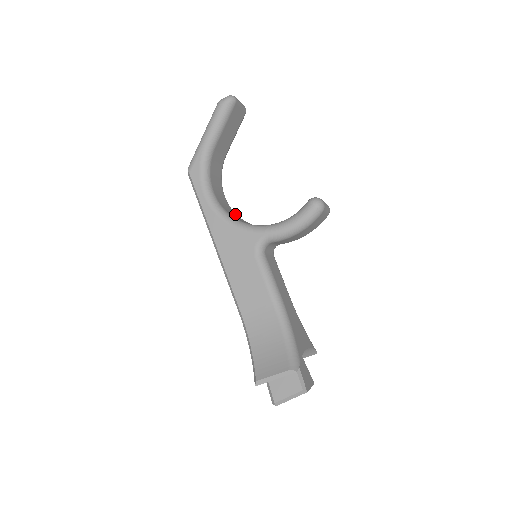
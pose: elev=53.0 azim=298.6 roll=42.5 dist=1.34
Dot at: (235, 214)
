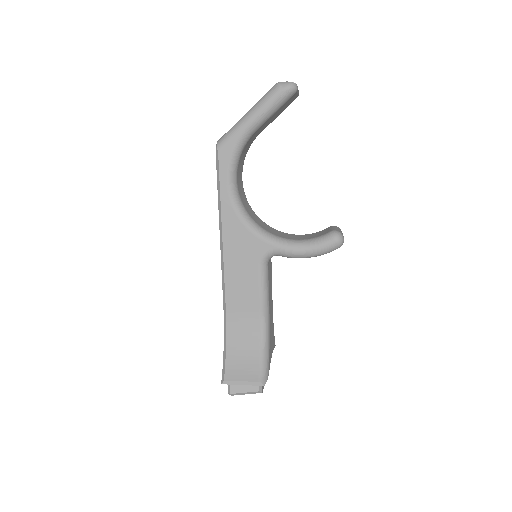
Dot at: (248, 203)
